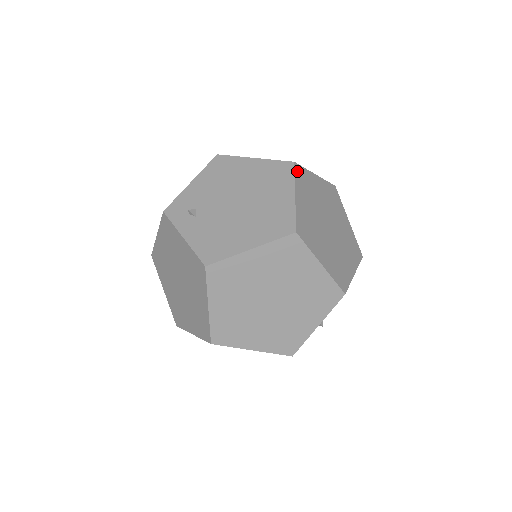
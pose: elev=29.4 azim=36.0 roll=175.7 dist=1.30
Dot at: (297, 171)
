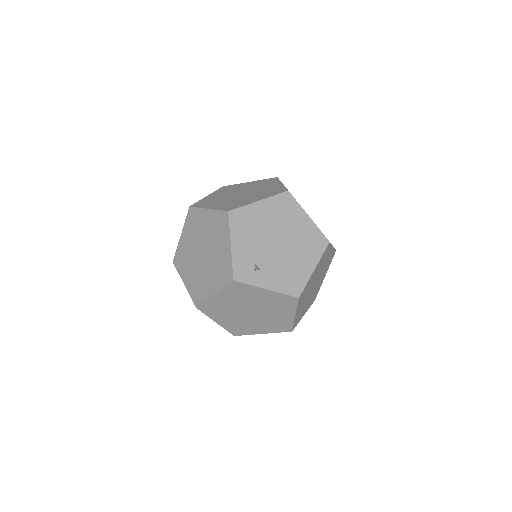
Dot at: occluded
